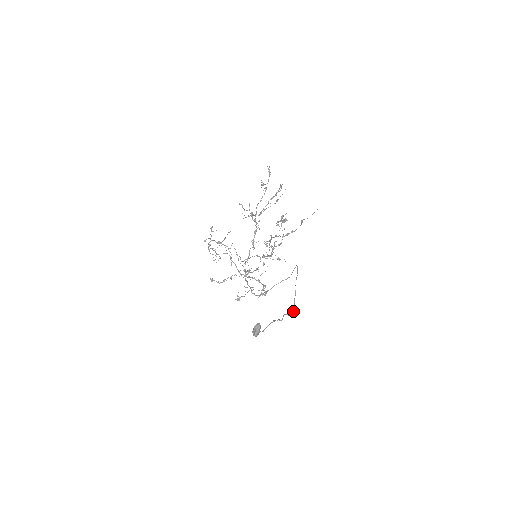
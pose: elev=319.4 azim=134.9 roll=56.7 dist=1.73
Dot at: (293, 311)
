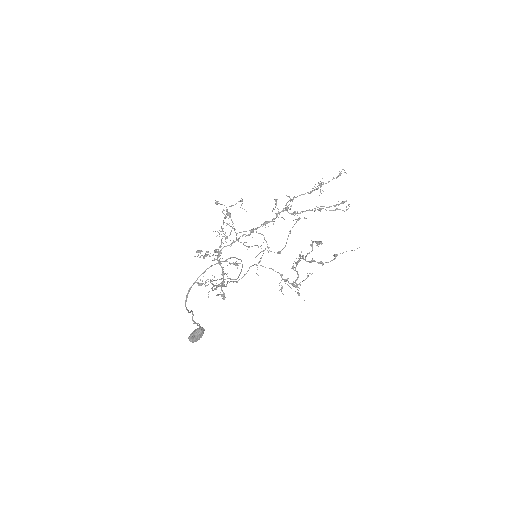
Dot at: occluded
